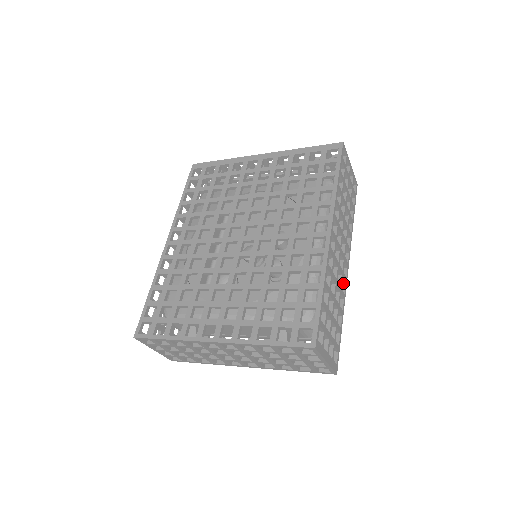
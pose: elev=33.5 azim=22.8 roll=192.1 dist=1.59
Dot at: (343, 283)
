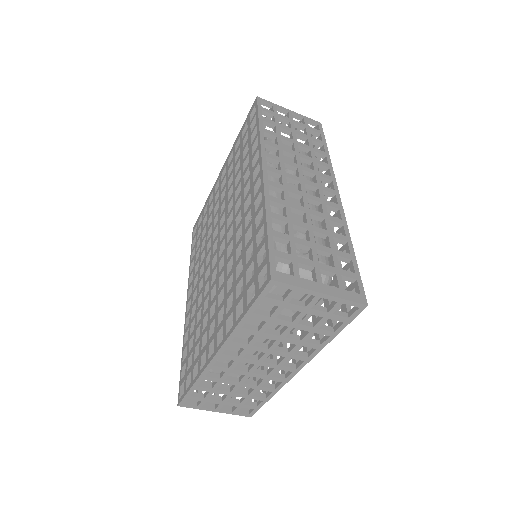
Dot at: (337, 211)
